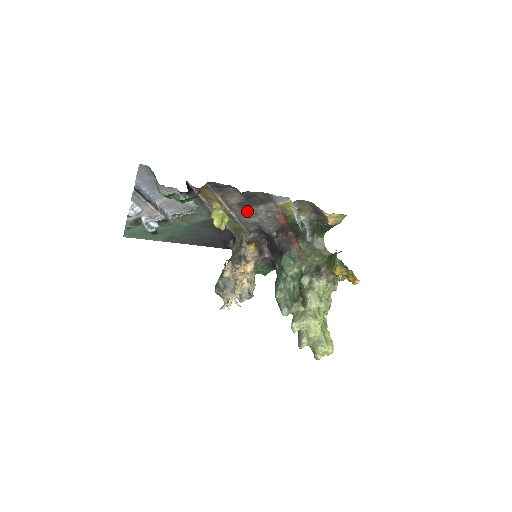
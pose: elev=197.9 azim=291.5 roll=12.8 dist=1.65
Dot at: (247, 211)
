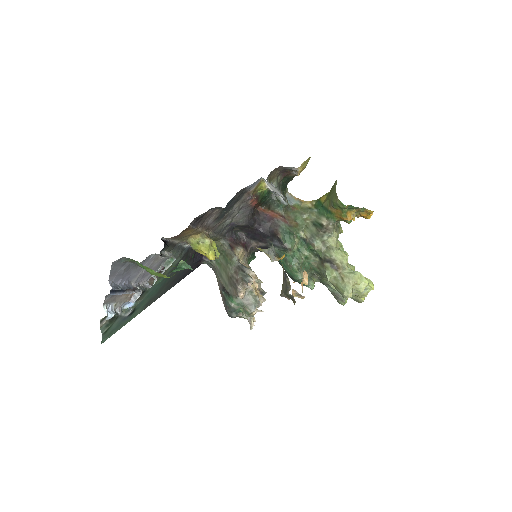
Dot at: (223, 220)
